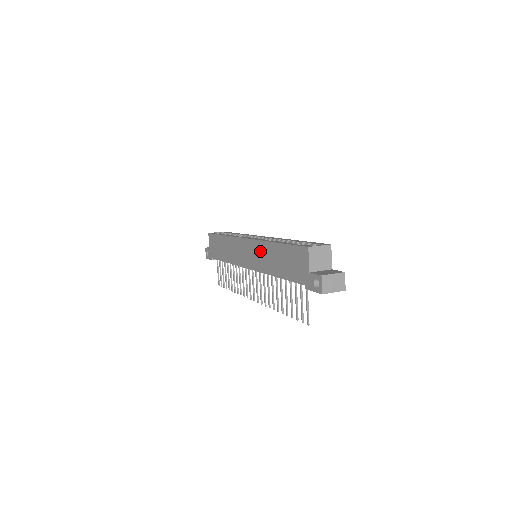
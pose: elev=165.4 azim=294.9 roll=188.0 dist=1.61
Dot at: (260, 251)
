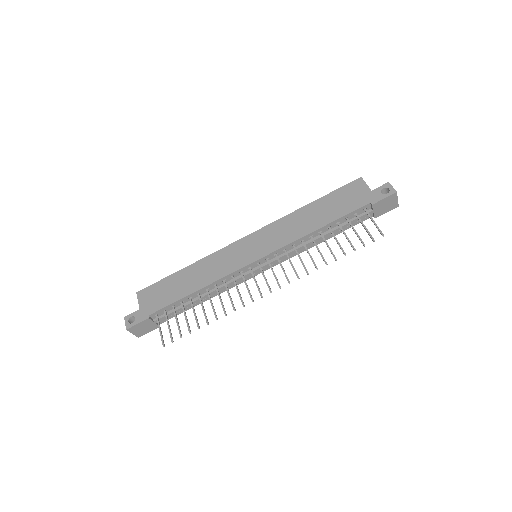
Dot at: (280, 228)
